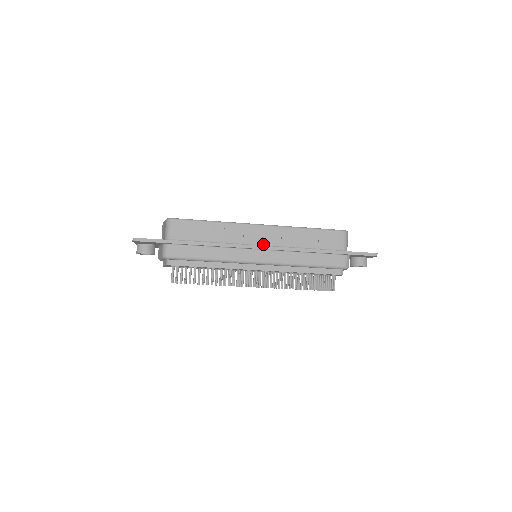
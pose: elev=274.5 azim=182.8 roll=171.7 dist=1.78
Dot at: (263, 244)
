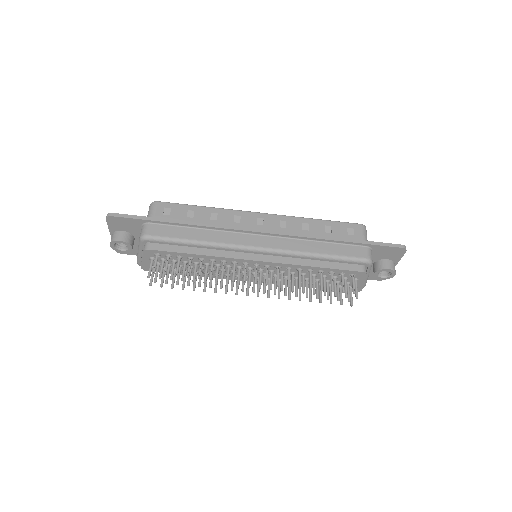
Dot at: occluded
